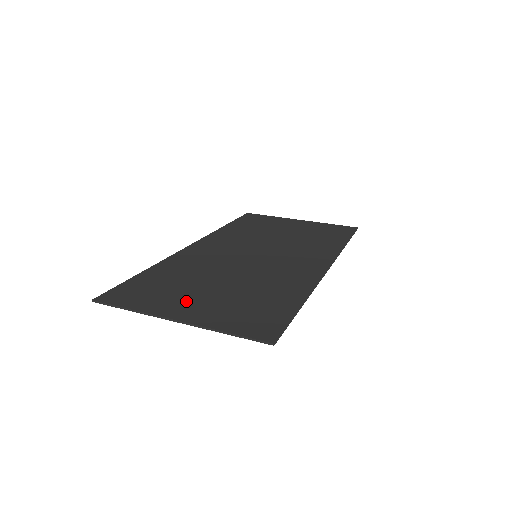
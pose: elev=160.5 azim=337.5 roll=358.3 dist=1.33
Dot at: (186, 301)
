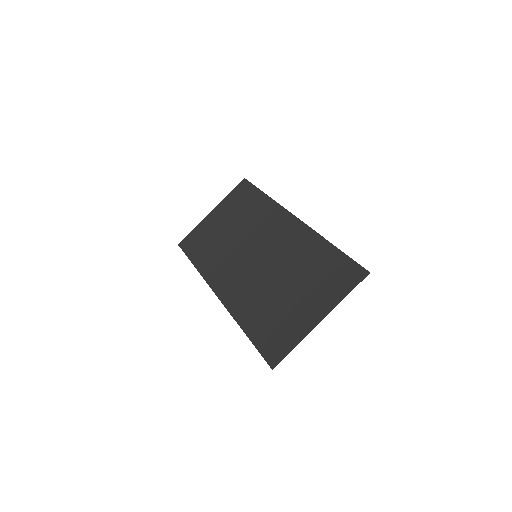
Dot at: (300, 311)
